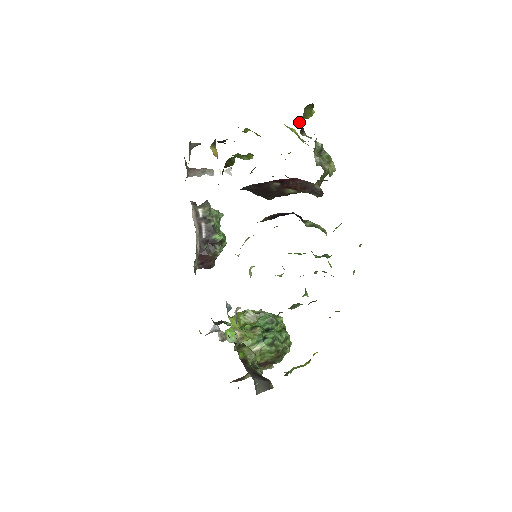
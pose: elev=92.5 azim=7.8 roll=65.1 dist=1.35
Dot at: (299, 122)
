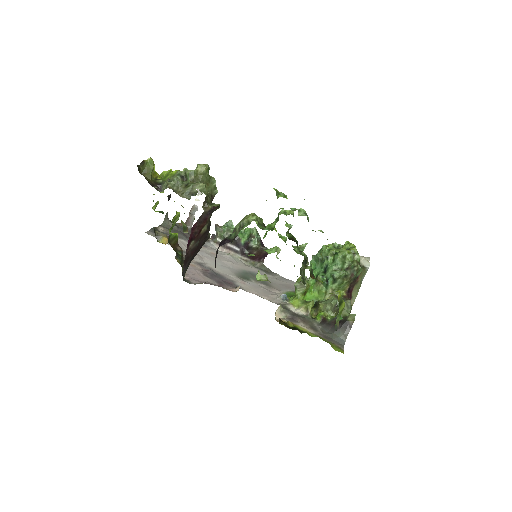
Dot at: (155, 177)
